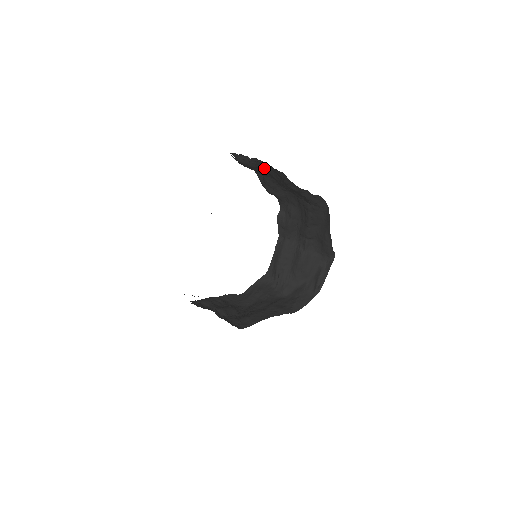
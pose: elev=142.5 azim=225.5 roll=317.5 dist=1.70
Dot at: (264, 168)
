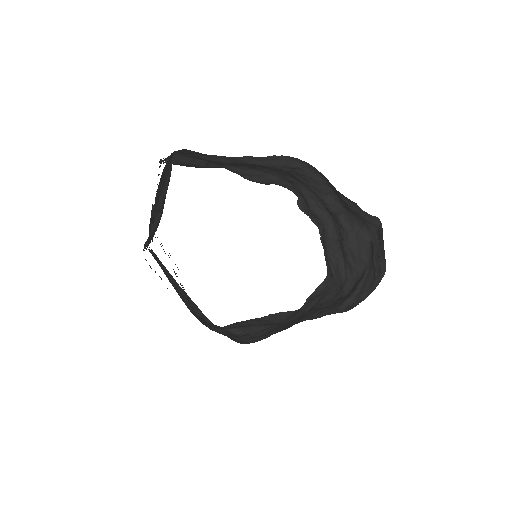
Dot at: (194, 157)
